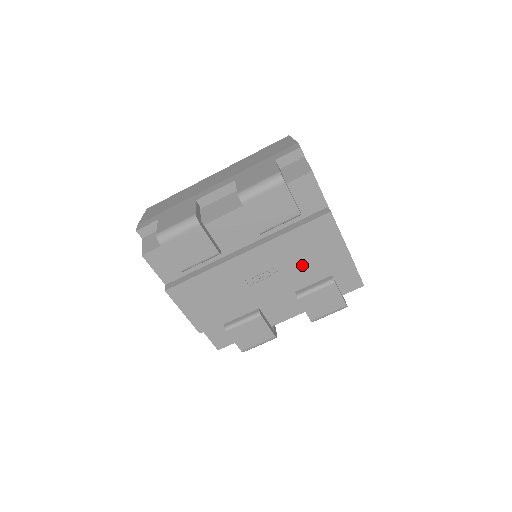
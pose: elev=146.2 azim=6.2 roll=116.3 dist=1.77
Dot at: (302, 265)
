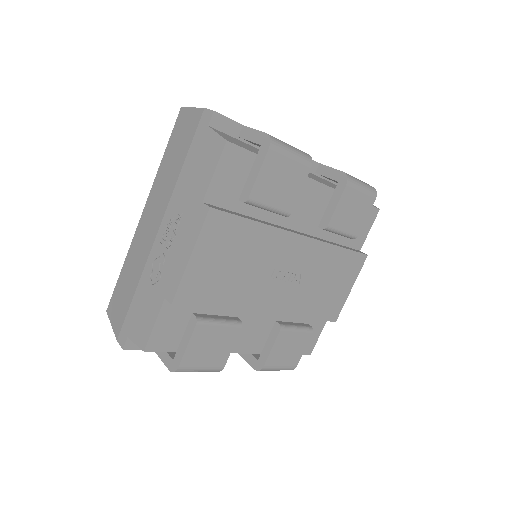
Dot at: (315, 291)
